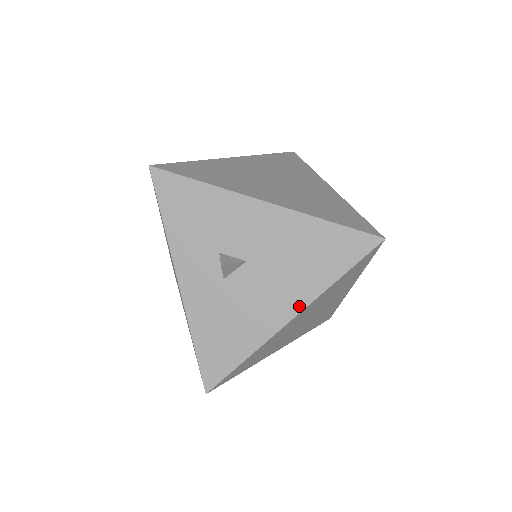
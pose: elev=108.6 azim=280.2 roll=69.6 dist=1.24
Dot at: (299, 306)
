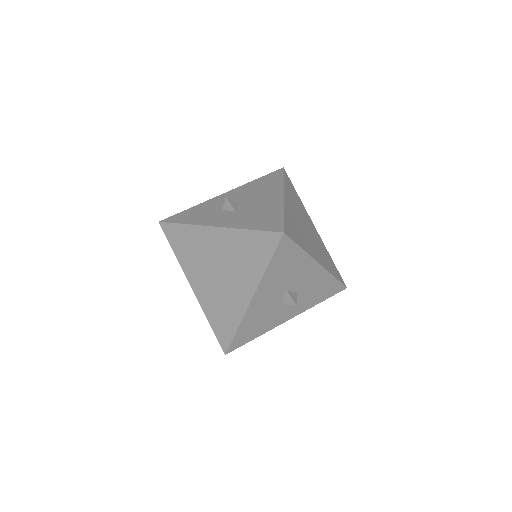
Dot at: (280, 192)
